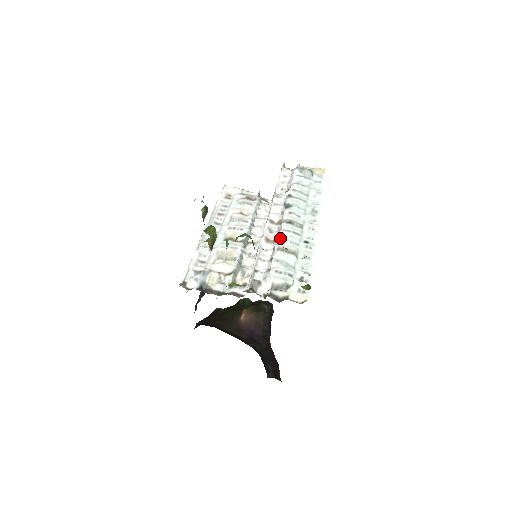
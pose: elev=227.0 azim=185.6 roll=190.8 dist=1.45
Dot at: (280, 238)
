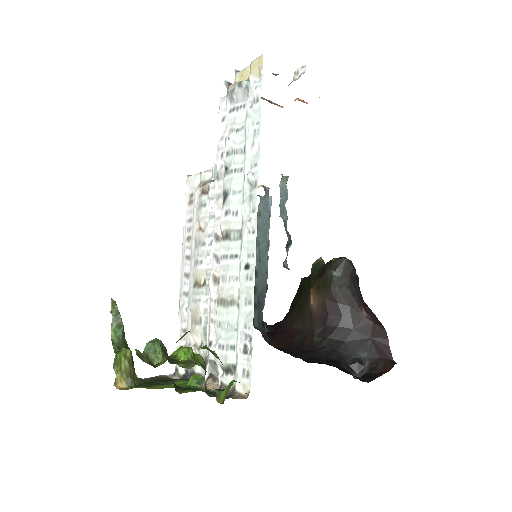
Dot at: (219, 277)
